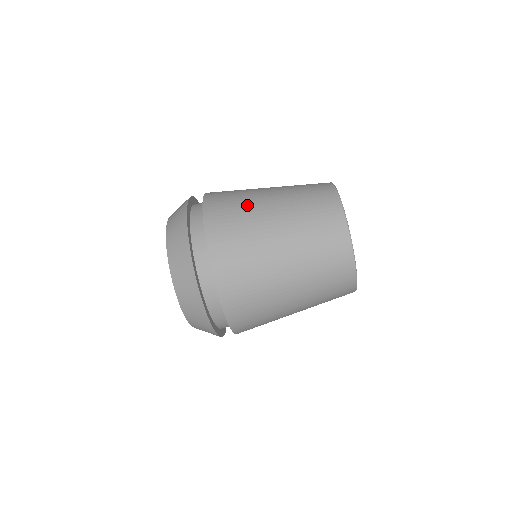
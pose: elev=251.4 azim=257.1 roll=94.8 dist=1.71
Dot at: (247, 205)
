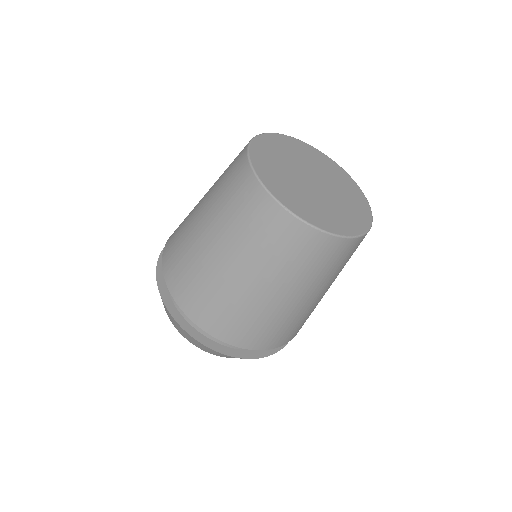
Dot at: (203, 273)
